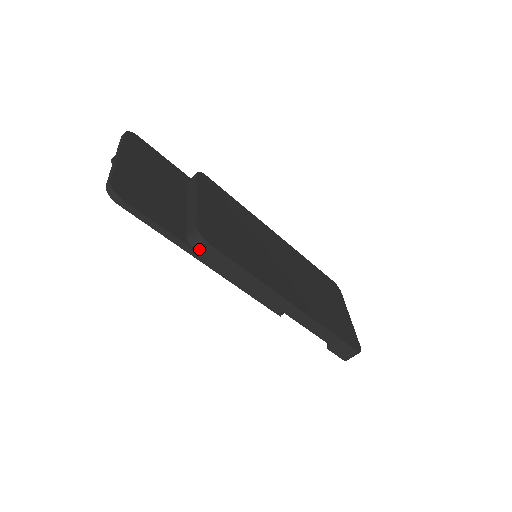
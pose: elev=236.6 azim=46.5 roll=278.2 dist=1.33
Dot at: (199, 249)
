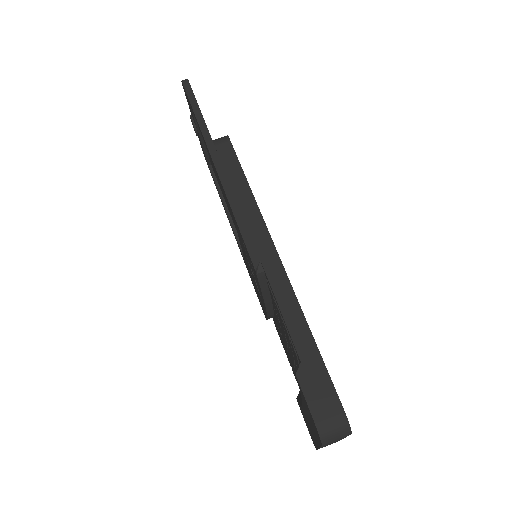
Dot at: (218, 143)
